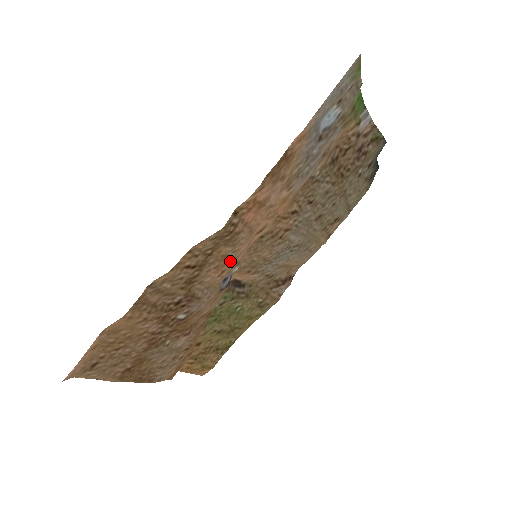
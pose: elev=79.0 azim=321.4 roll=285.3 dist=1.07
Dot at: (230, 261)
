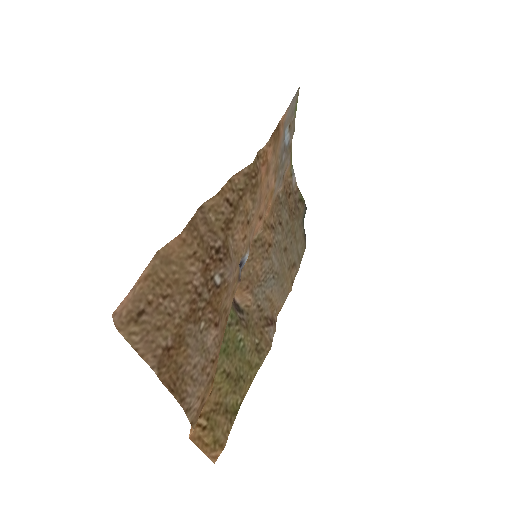
Dot at: (249, 227)
